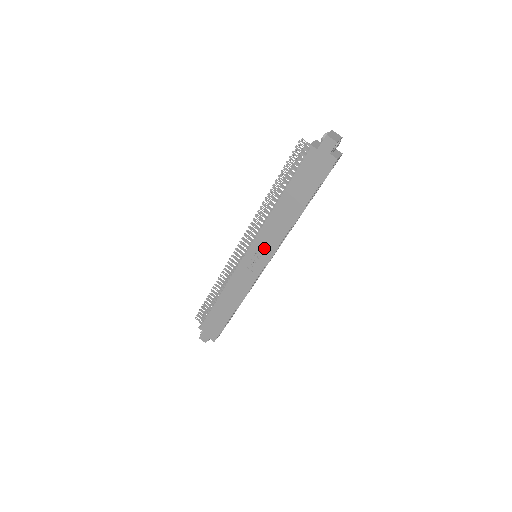
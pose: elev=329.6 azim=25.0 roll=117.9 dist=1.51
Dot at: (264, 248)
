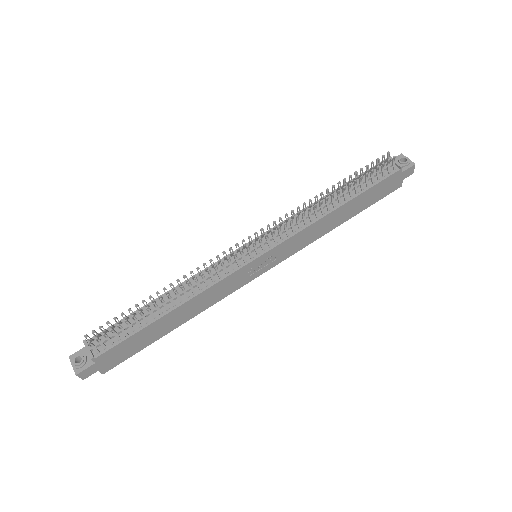
Dot at: (284, 251)
